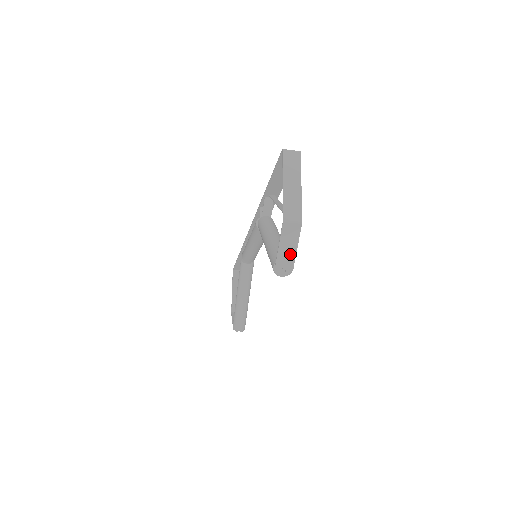
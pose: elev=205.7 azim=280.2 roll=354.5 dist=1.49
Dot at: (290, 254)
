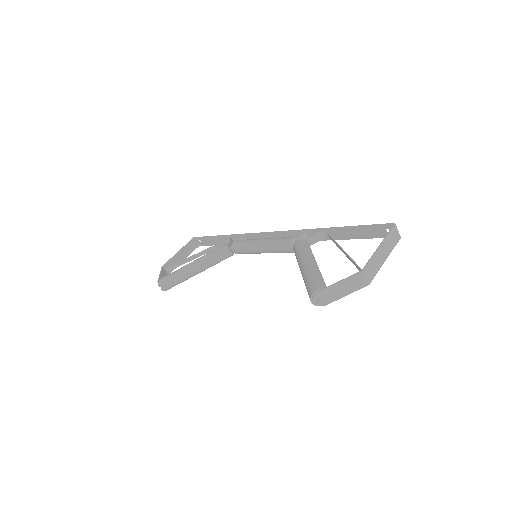
Dot at: (337, 294)
